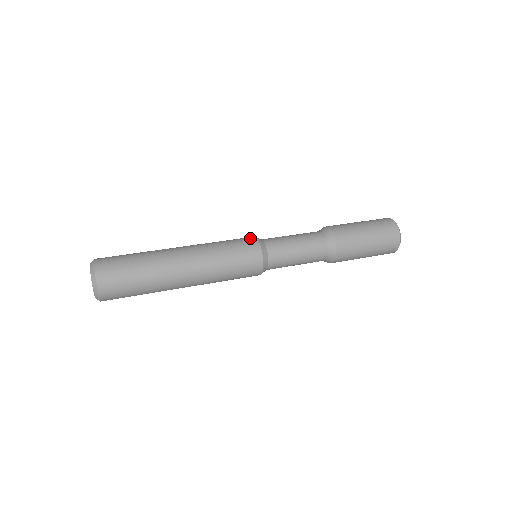
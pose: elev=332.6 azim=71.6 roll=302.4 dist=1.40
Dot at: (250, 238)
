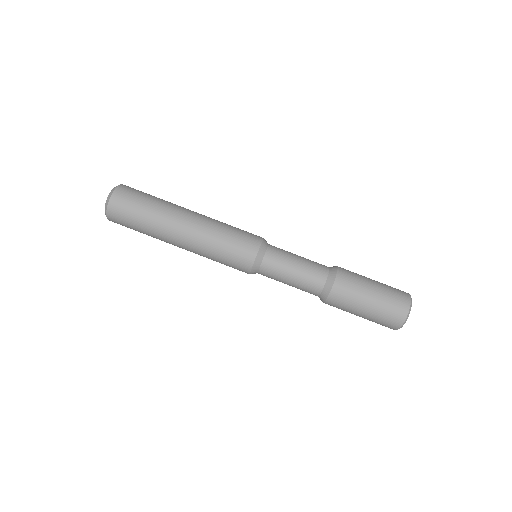
Dot at: (247, 261)
